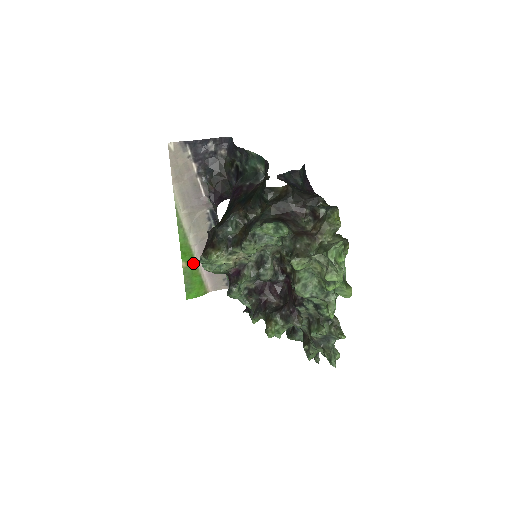
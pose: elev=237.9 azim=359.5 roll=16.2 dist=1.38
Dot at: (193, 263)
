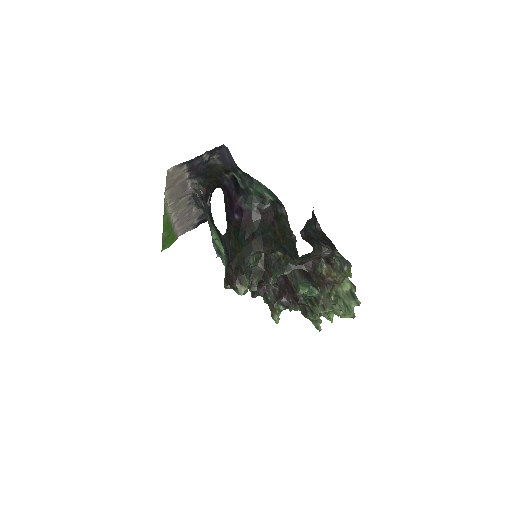
Dot at: (170, 229)
